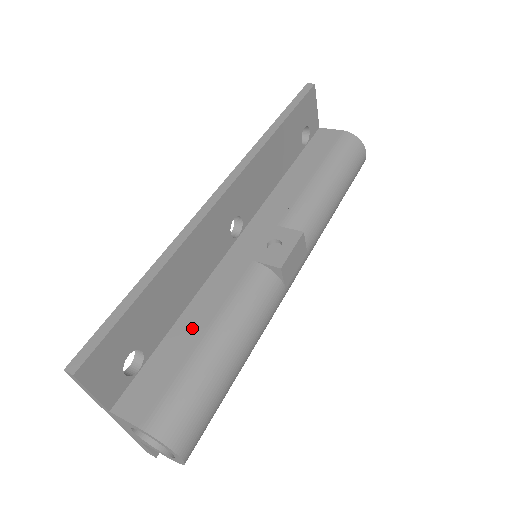
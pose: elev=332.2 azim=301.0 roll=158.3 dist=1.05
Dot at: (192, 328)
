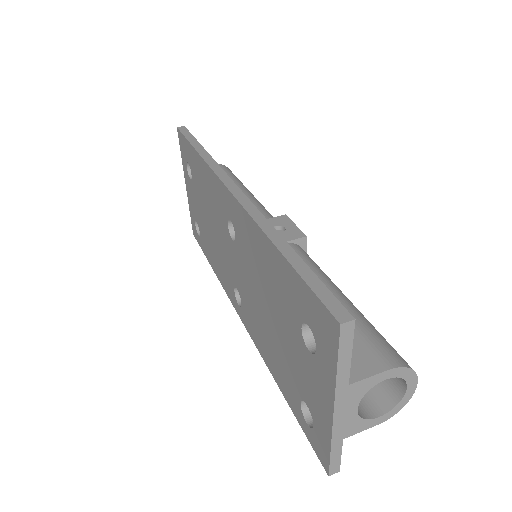
Dot at: occluded
